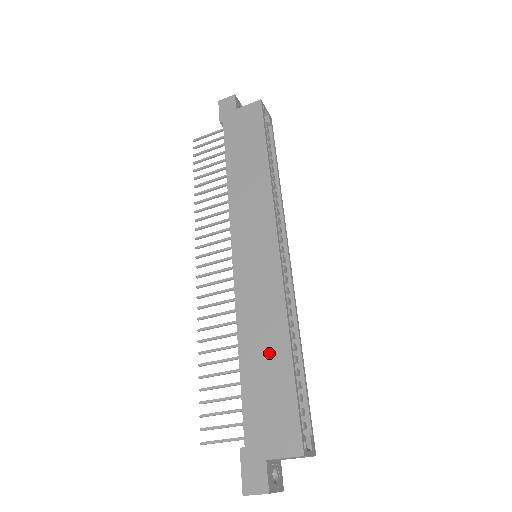
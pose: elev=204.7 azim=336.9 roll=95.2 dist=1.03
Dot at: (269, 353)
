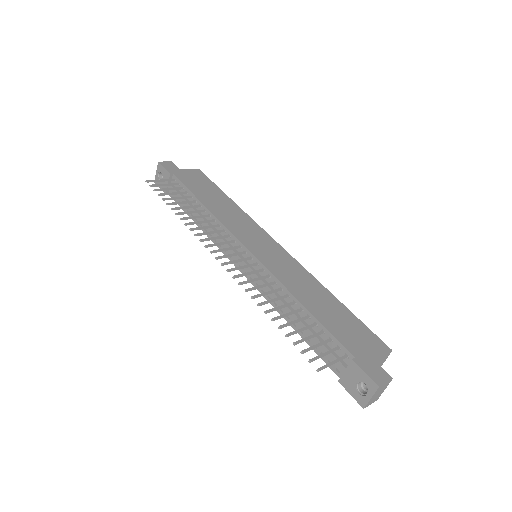
Dot at: (323, 301)
